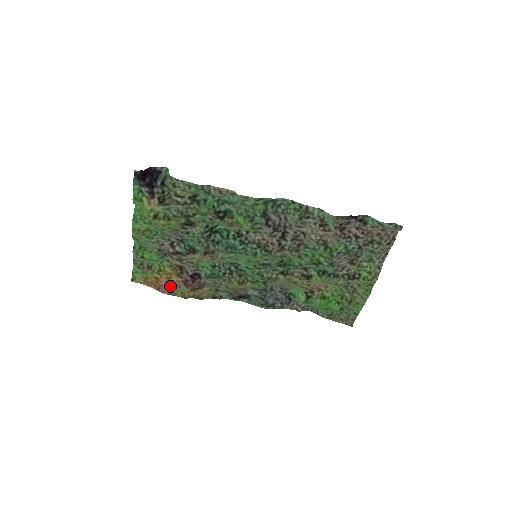
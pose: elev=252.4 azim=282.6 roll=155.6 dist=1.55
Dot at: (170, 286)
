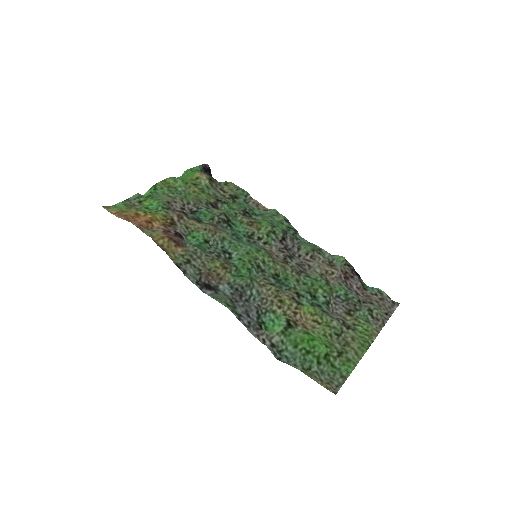
Dot at: (144, 226)
